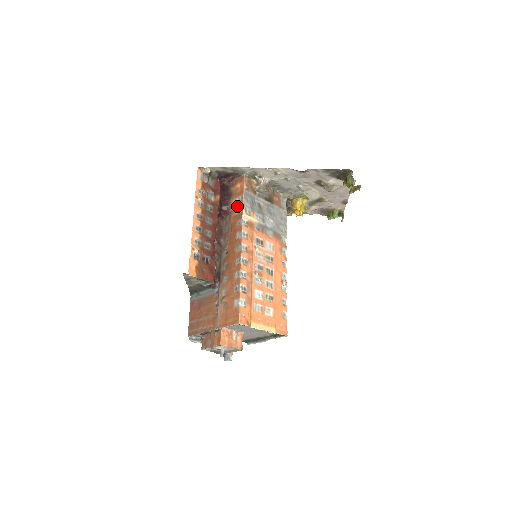
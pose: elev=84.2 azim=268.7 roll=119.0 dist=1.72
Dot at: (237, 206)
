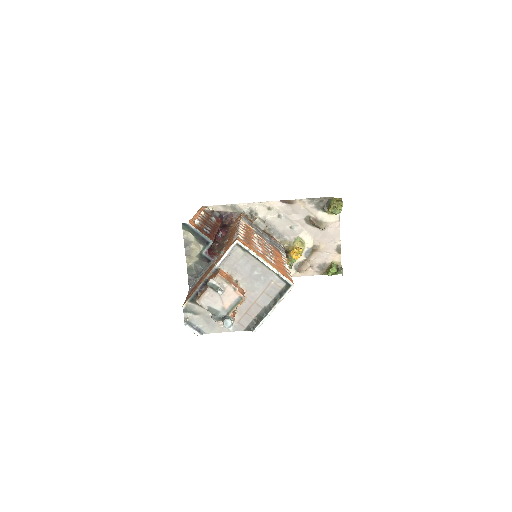
Dot at: (236, 223)
